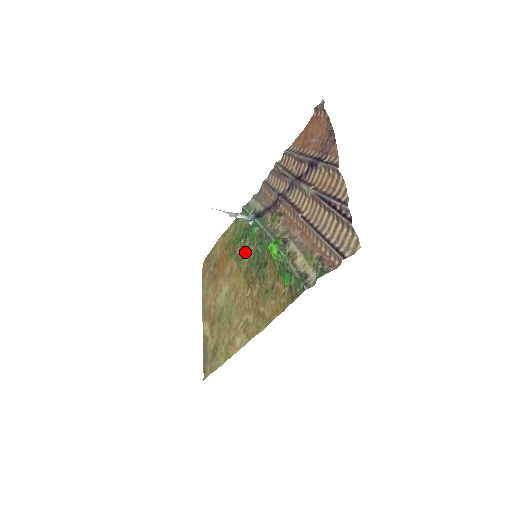
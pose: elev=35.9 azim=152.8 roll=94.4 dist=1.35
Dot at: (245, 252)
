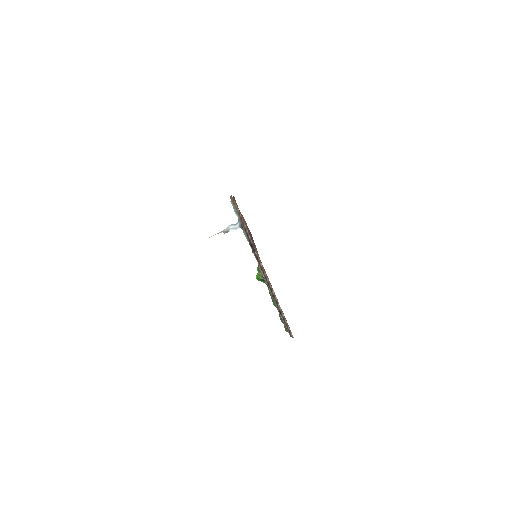
Dot at: occluded
